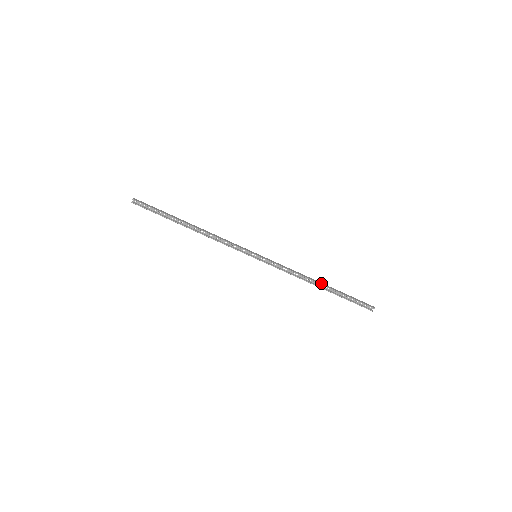
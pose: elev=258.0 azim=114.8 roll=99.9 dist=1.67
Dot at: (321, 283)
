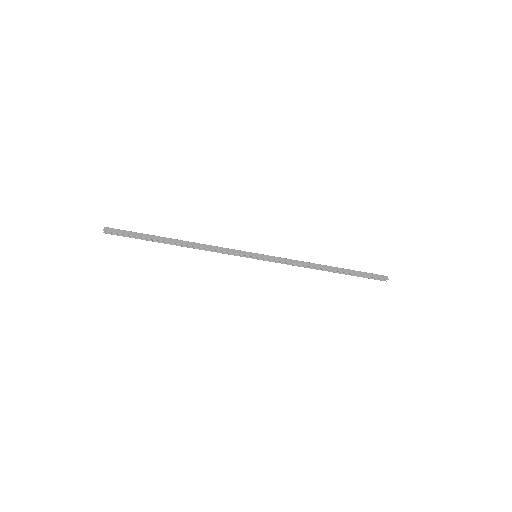
Dot at: (330, 268)
